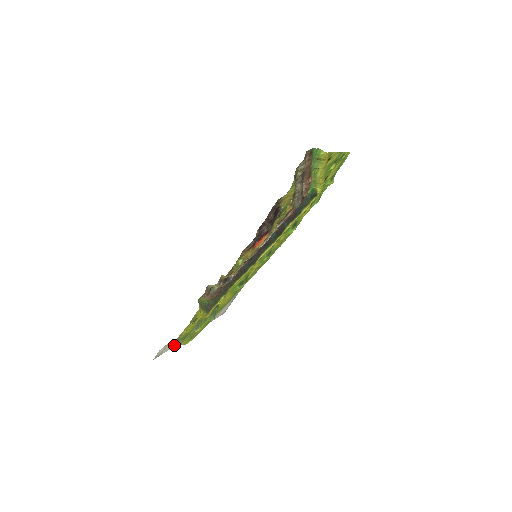
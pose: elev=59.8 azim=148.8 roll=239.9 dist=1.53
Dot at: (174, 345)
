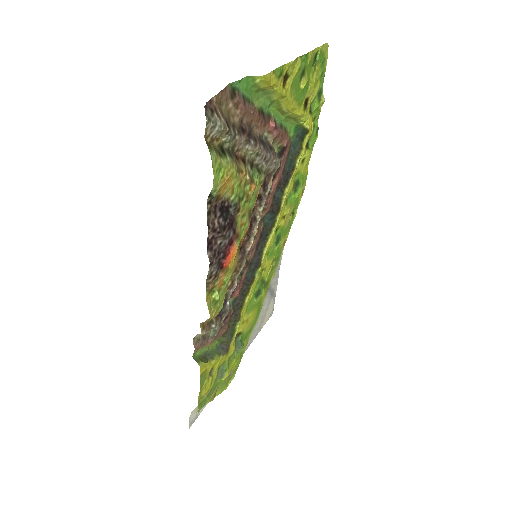
Dot at: occluded
